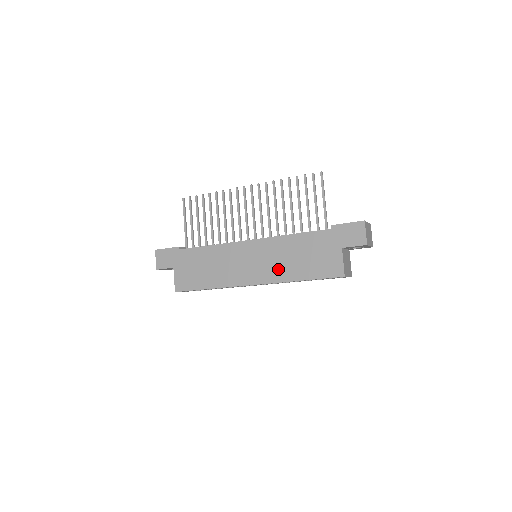
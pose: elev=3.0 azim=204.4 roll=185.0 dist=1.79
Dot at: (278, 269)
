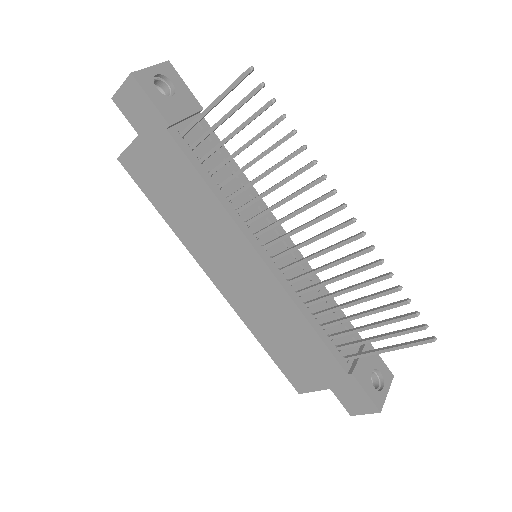
Dot at: (255, 314)
